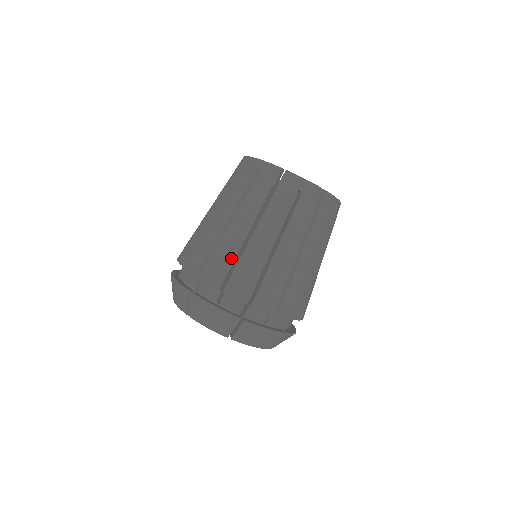
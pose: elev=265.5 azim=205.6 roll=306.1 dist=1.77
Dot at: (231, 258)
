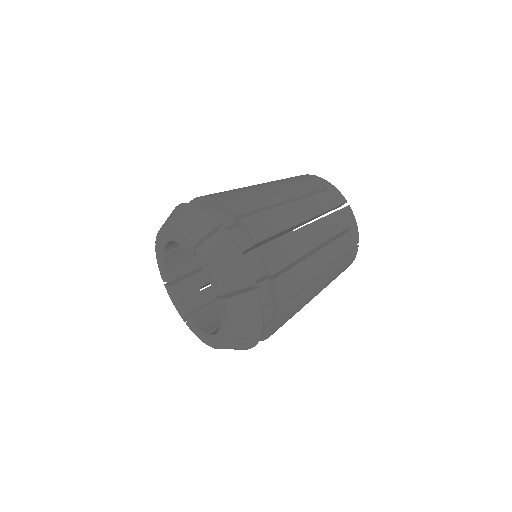
Dot at: (242, 192)
